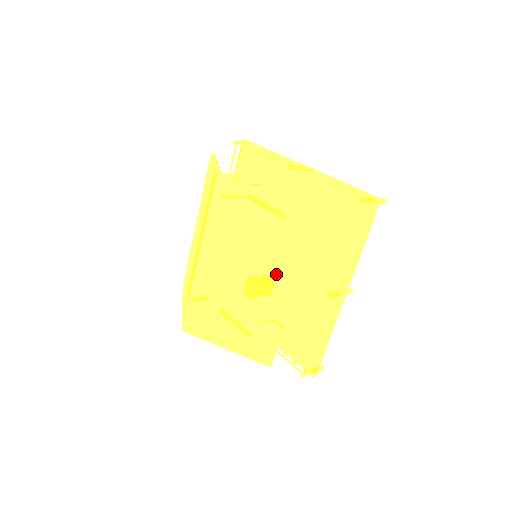
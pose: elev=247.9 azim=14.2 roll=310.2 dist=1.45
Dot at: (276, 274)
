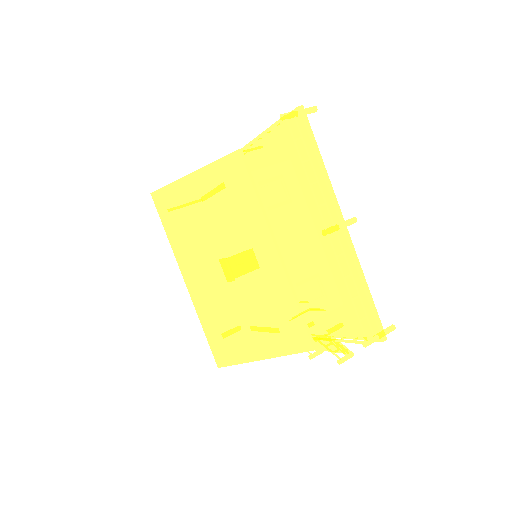
Dot at: (249, 244)
